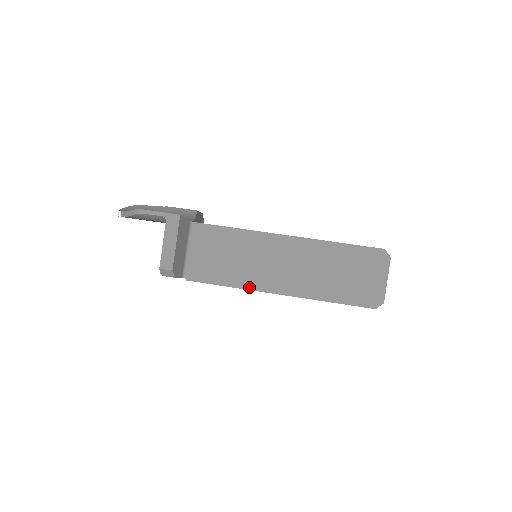
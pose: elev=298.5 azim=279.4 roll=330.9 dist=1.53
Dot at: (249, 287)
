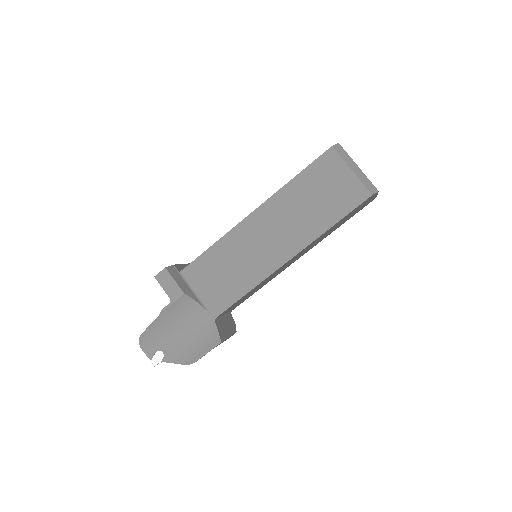
Dot at: occluded
